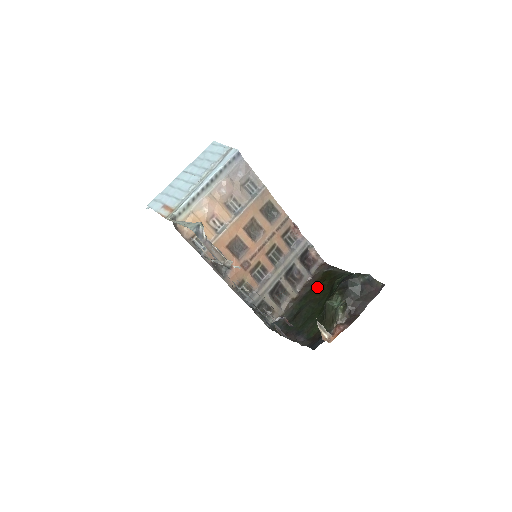
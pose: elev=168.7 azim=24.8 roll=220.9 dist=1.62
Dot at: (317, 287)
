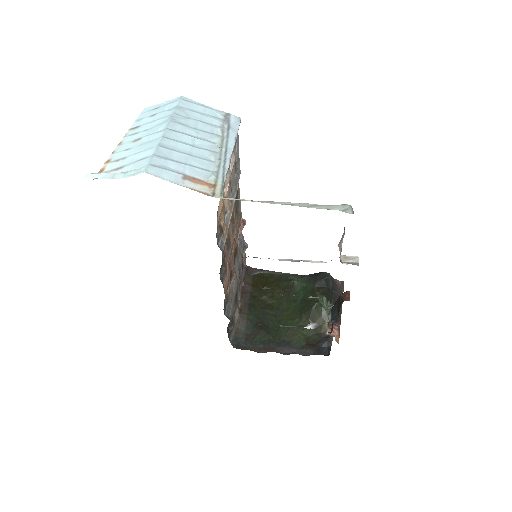
Dot at: (260, 292)
